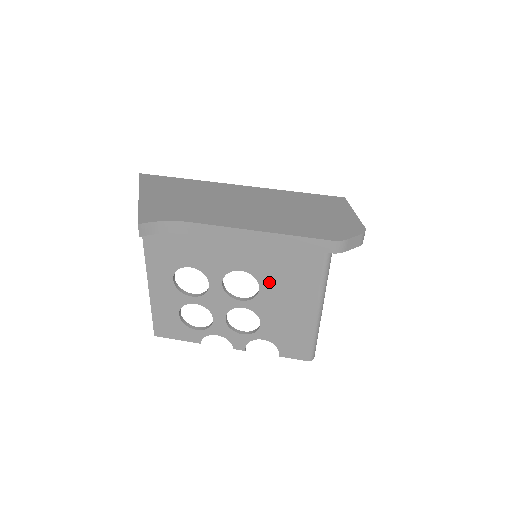
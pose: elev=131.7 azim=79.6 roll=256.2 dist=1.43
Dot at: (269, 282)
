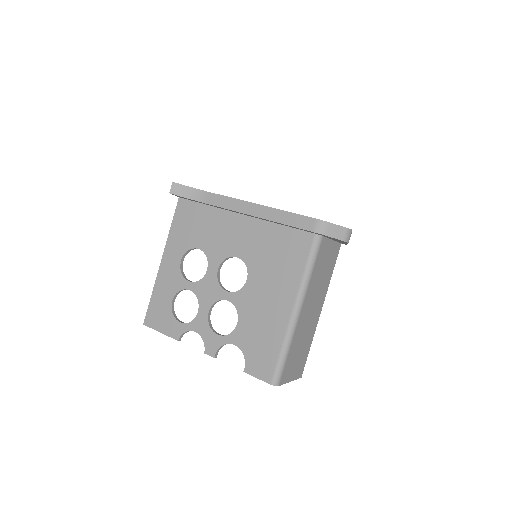
Dot at: (257, 273)
